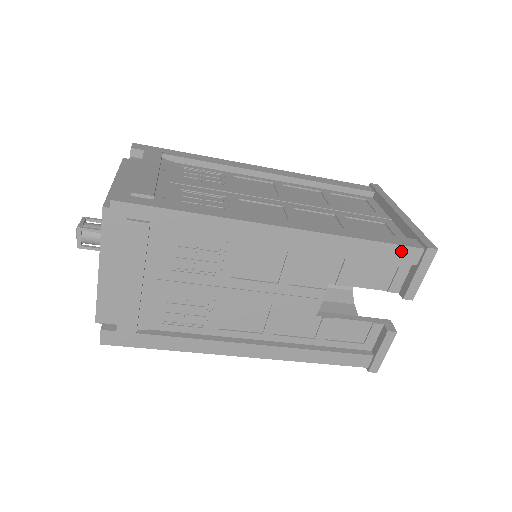
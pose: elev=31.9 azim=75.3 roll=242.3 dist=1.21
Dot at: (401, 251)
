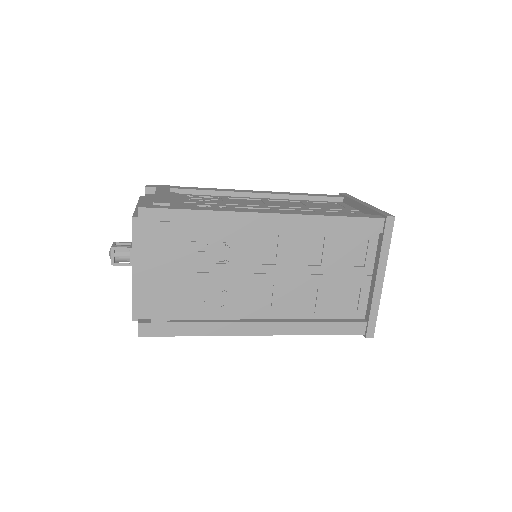
Dot at: (347, 332)
